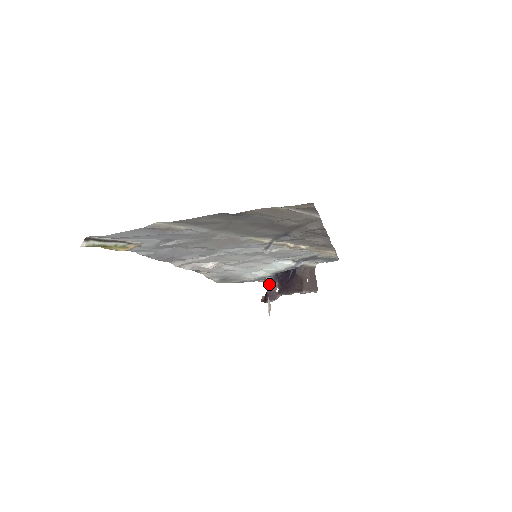
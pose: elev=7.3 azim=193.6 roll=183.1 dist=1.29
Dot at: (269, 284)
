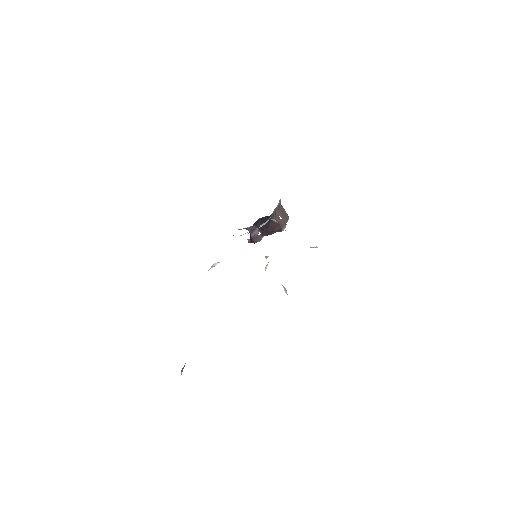
Dot at: (250, 231)
